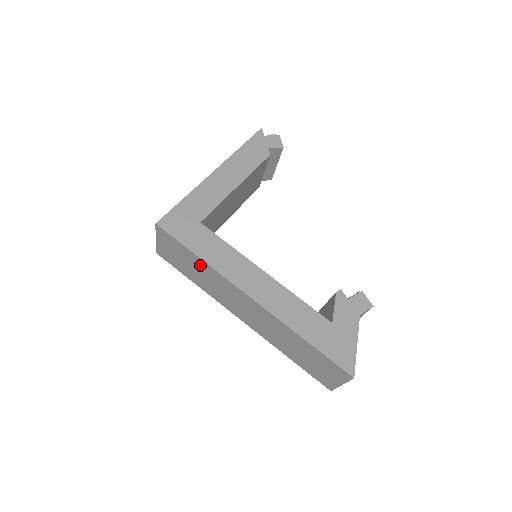
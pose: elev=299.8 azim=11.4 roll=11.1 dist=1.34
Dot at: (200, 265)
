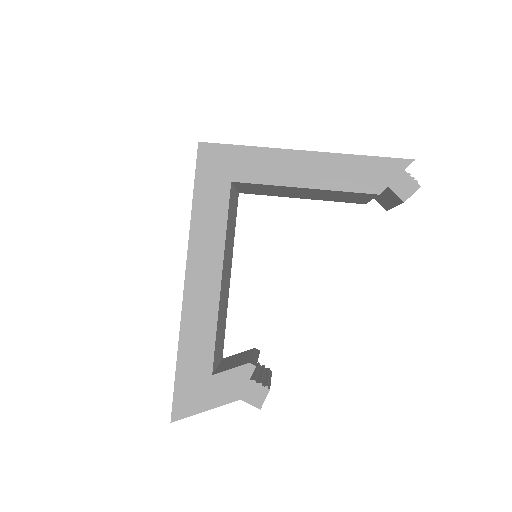
Dot at: occluded
